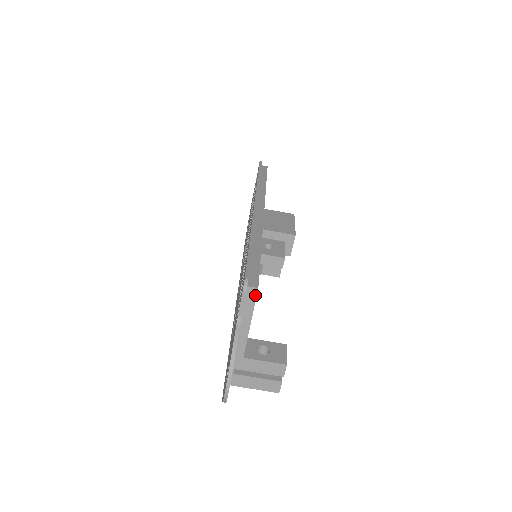
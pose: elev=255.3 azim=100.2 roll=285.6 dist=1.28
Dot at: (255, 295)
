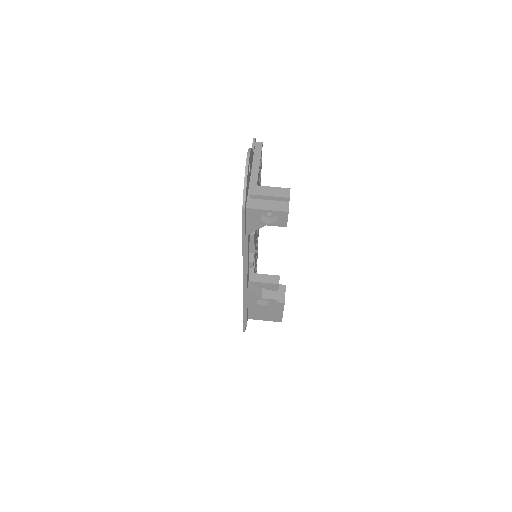
Dot at: (261, 146)
